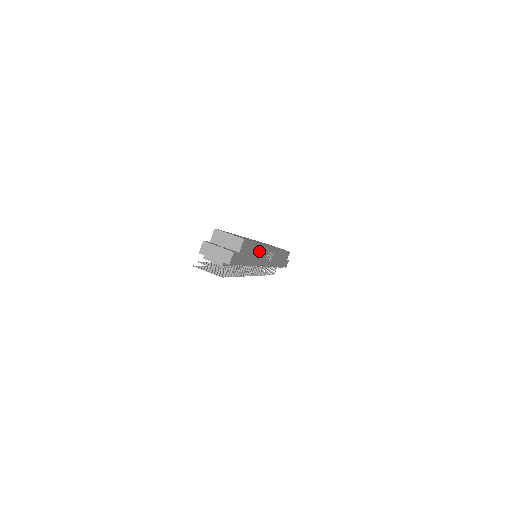
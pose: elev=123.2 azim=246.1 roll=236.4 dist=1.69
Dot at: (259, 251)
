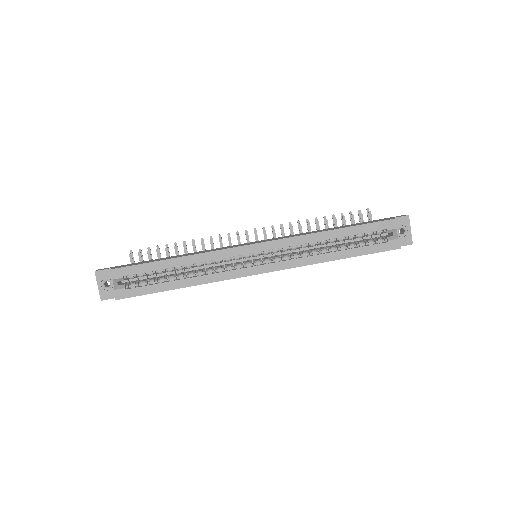
Dot at: occluded
